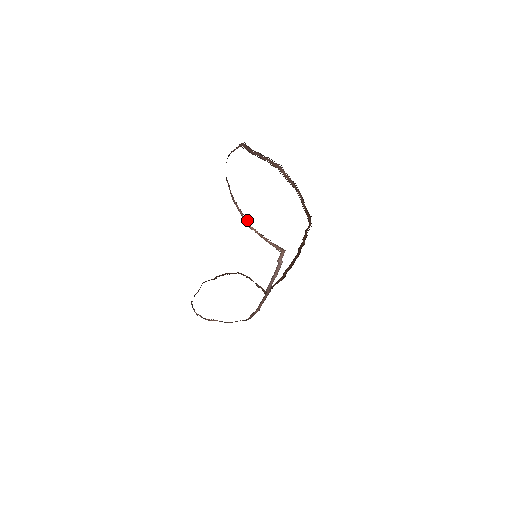
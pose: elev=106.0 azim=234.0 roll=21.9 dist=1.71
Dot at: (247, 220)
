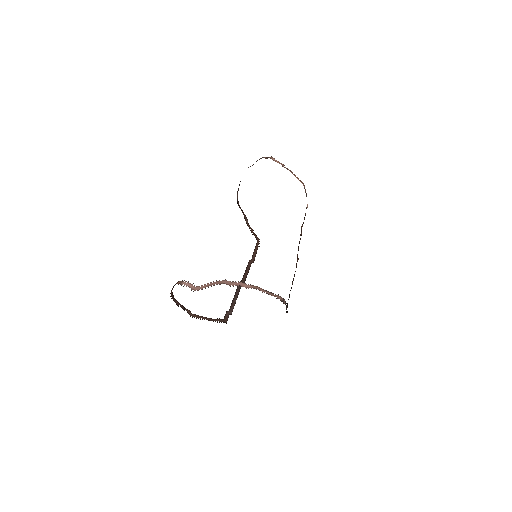
Dot at: (184, 310)
